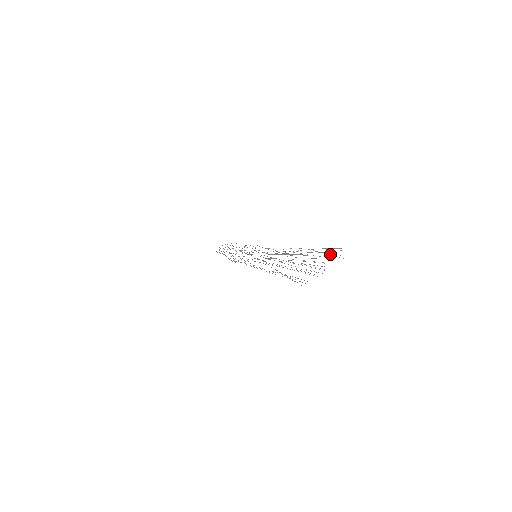
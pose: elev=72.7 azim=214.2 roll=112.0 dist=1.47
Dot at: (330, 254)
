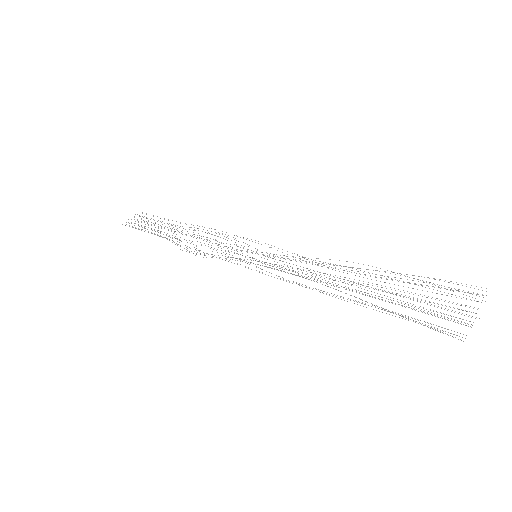
Dot at: (459, 291)
